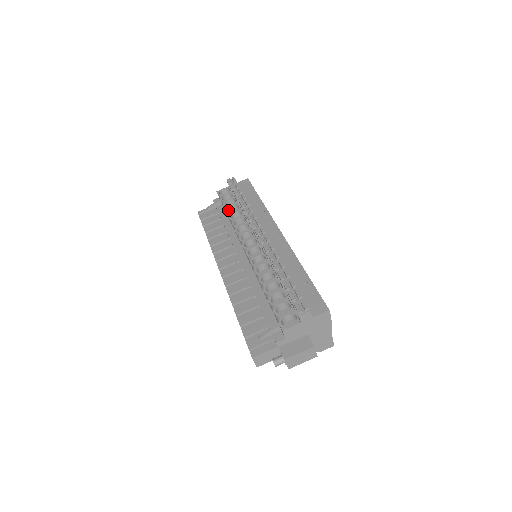
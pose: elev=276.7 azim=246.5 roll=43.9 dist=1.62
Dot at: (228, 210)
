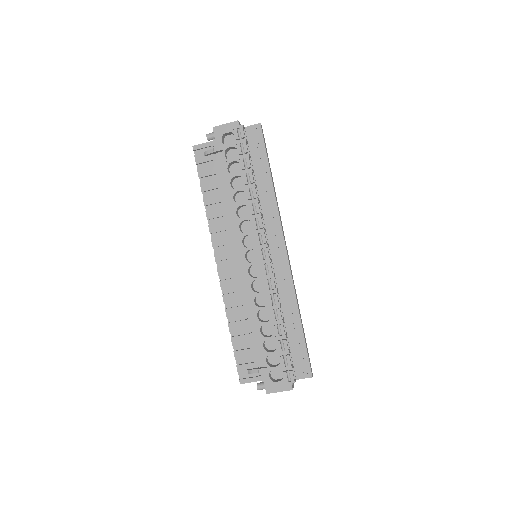
Dot at: (231, 180)
